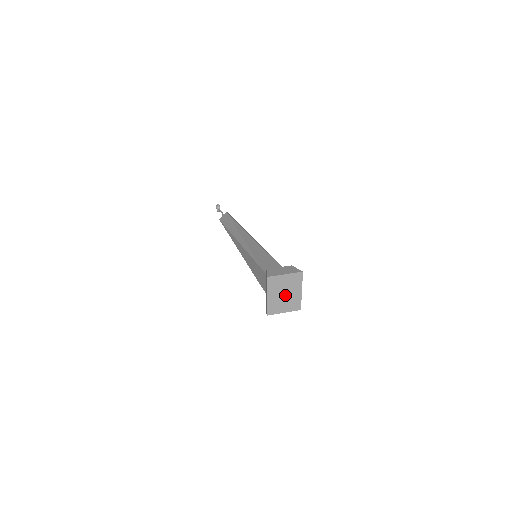
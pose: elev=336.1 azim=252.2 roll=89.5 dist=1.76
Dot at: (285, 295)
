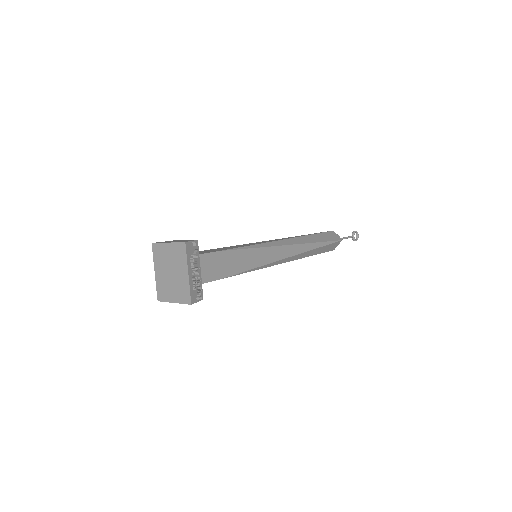
Dot at: (172, 275)
